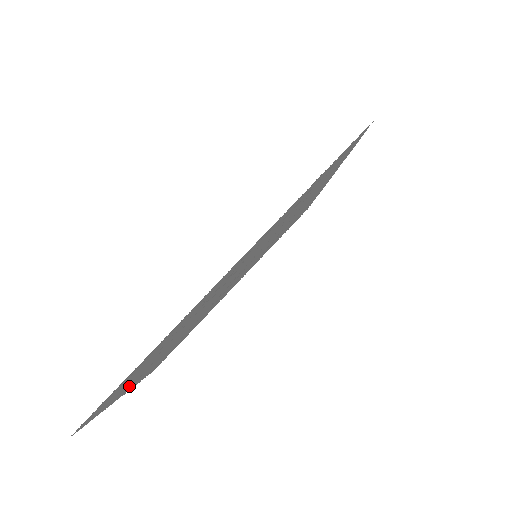
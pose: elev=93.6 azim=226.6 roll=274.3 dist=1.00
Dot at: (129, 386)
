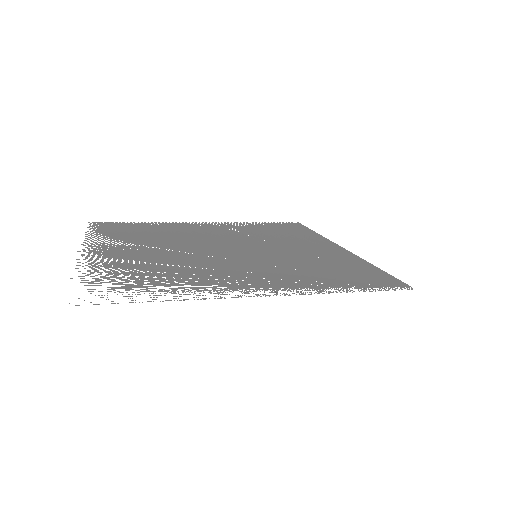
Dot at: occluded
